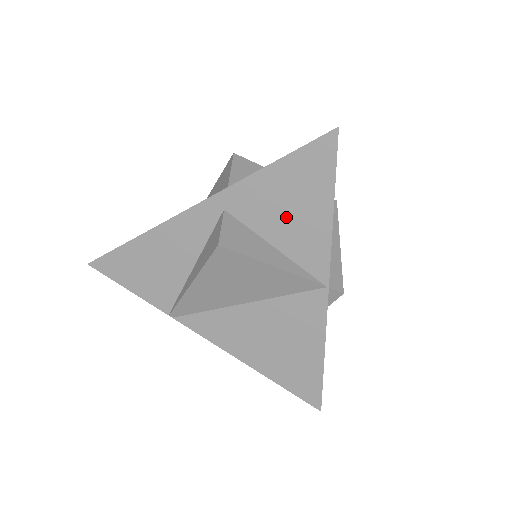
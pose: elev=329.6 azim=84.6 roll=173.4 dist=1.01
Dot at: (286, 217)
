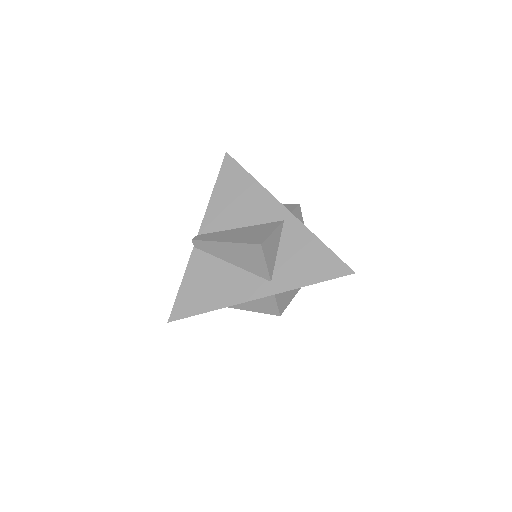
Dot at: occluded
